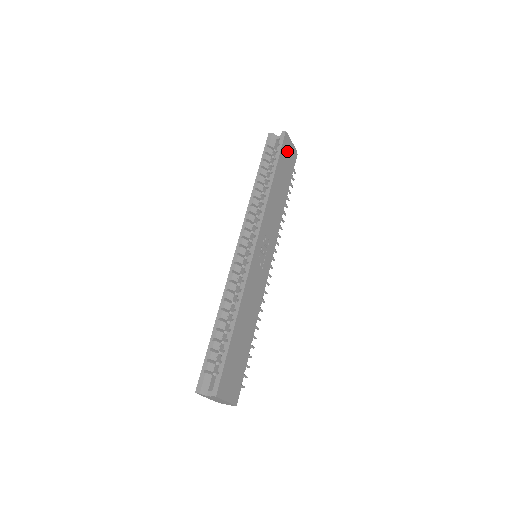
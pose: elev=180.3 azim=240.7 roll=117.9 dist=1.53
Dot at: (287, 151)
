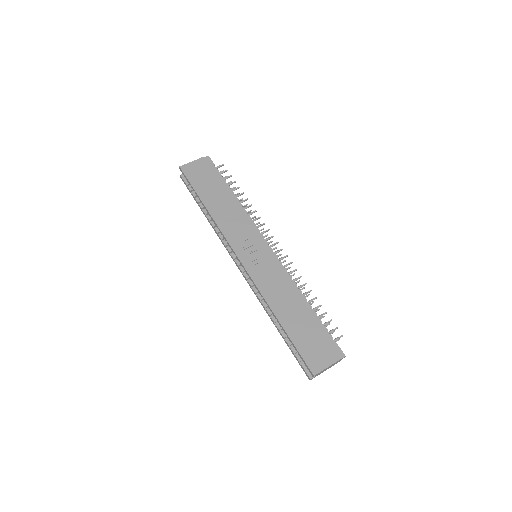
Dot at: (196, 173)
